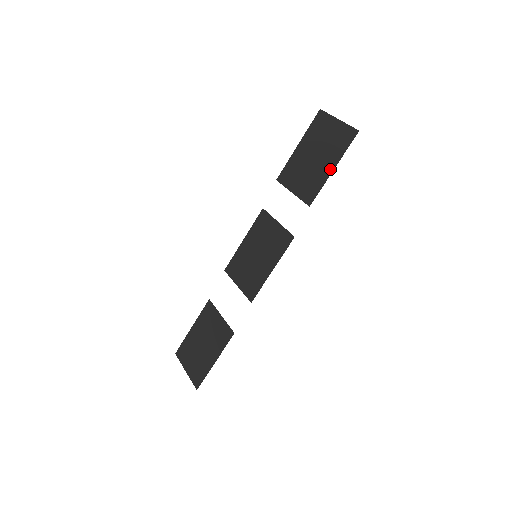
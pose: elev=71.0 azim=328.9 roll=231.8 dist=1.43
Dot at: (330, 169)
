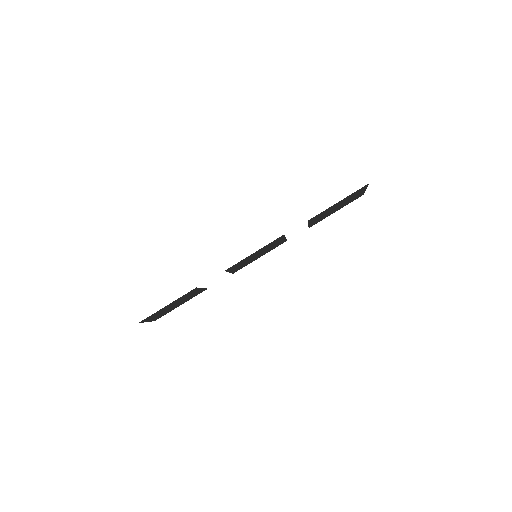
Dot at: (337, 203)
